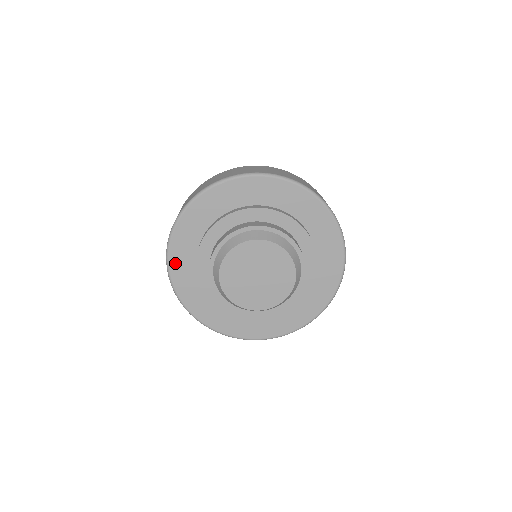
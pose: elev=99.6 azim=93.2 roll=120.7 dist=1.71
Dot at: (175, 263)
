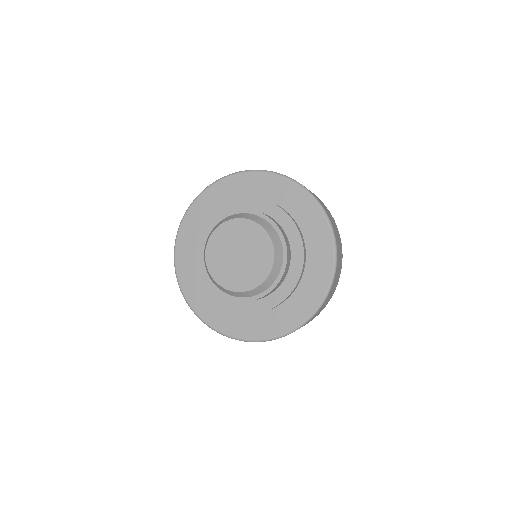
Dot at: (202, 311)
